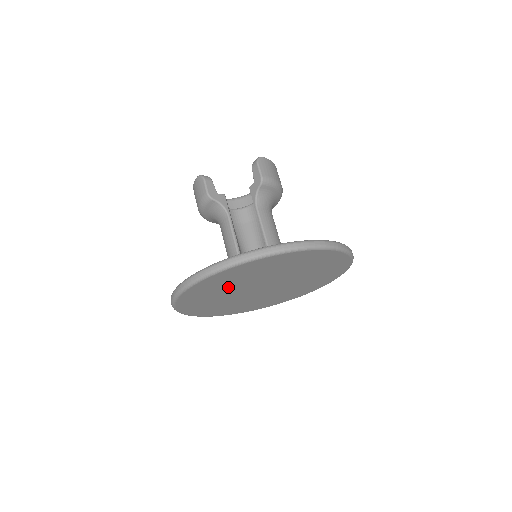
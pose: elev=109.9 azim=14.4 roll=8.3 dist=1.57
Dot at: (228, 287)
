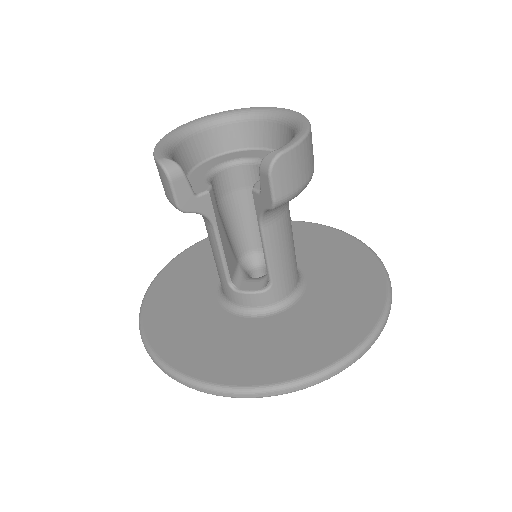
Dot at: occluded
